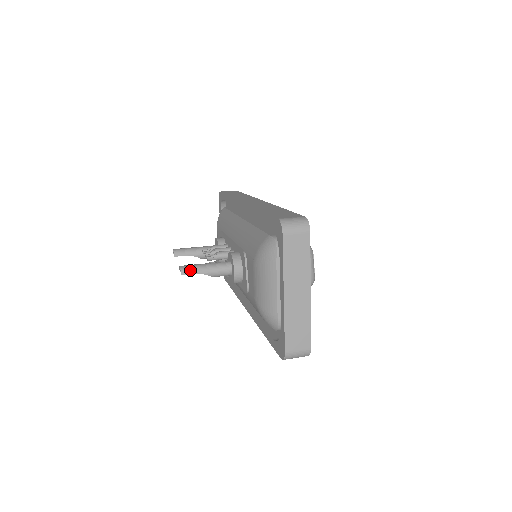
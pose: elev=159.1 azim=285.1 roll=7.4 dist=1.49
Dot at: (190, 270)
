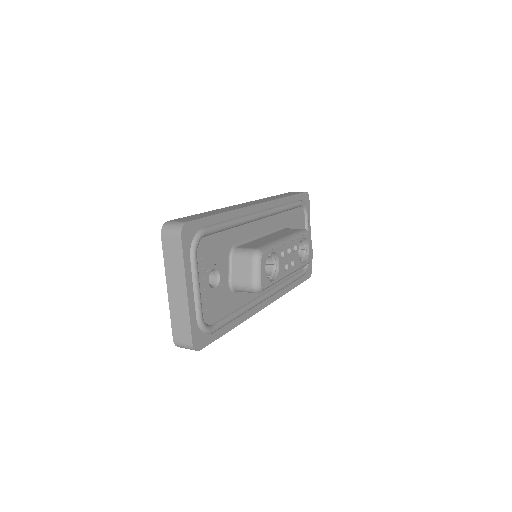
Dot at: occluded
